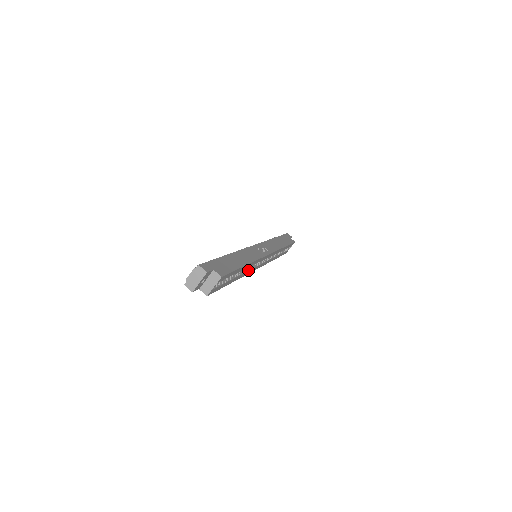
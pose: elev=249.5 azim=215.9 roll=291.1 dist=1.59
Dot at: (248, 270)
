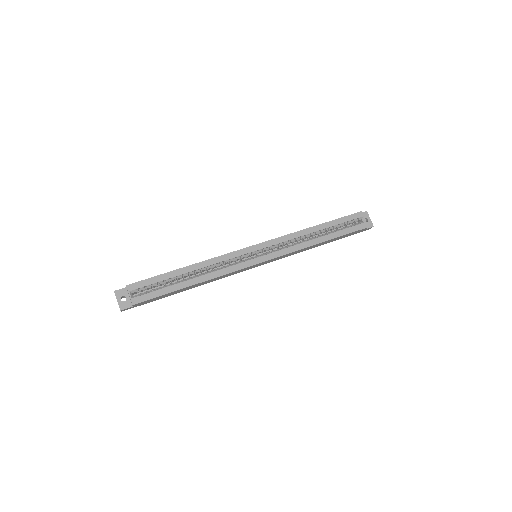
Dot at: (222, 269)
